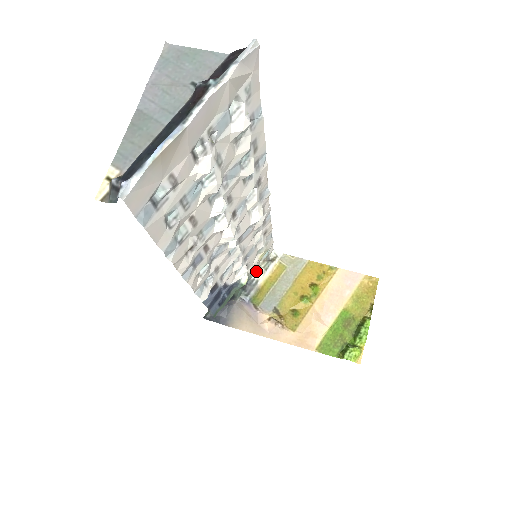
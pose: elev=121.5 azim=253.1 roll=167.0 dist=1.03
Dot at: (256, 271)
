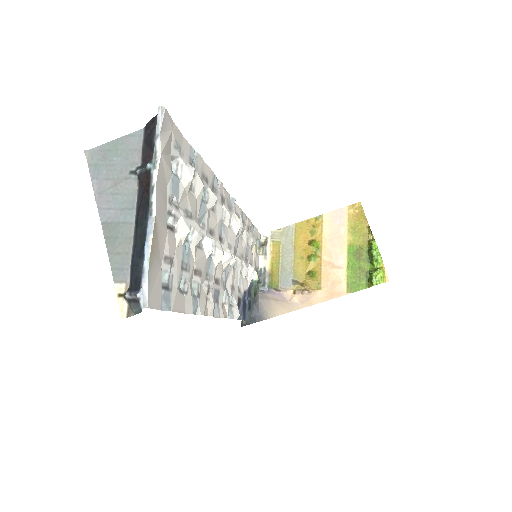
Dot at: (258, 261)
